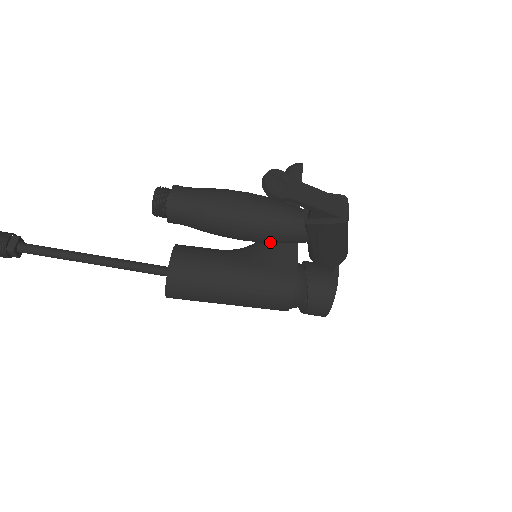
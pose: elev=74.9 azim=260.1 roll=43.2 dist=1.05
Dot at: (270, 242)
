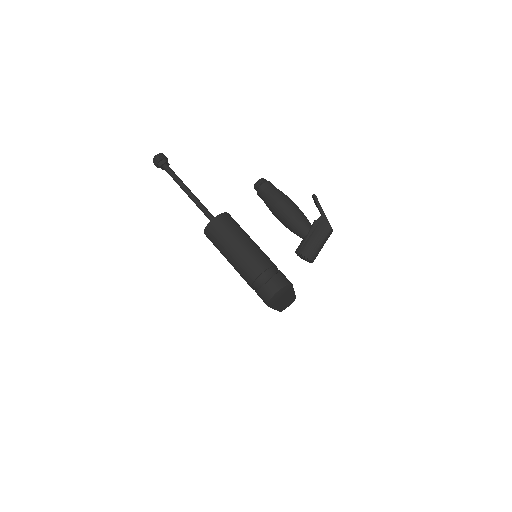
Dot at: (293, 221)
